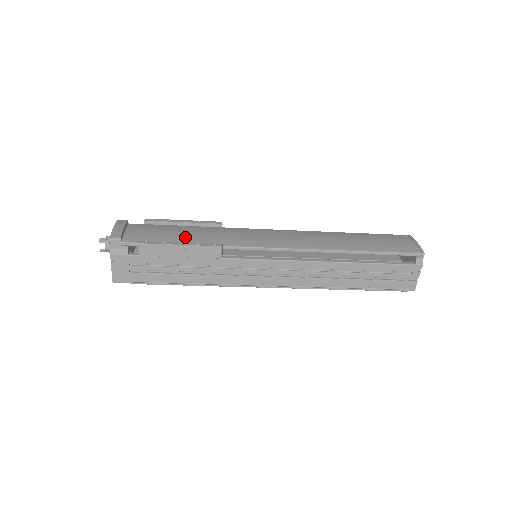
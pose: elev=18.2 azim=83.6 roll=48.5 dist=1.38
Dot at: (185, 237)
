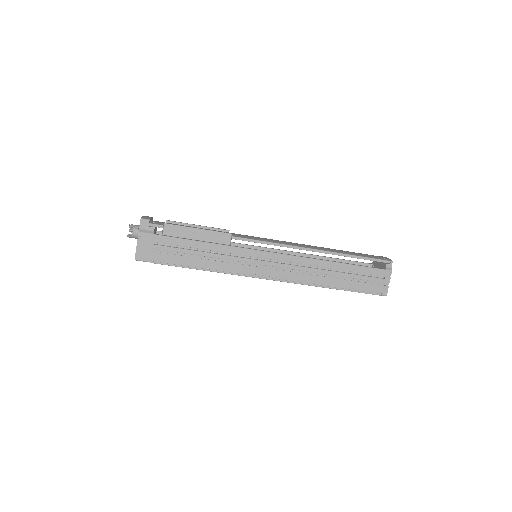
Dot at: occluded
